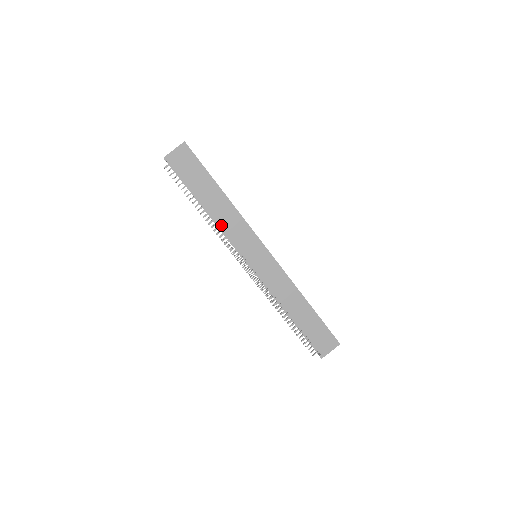
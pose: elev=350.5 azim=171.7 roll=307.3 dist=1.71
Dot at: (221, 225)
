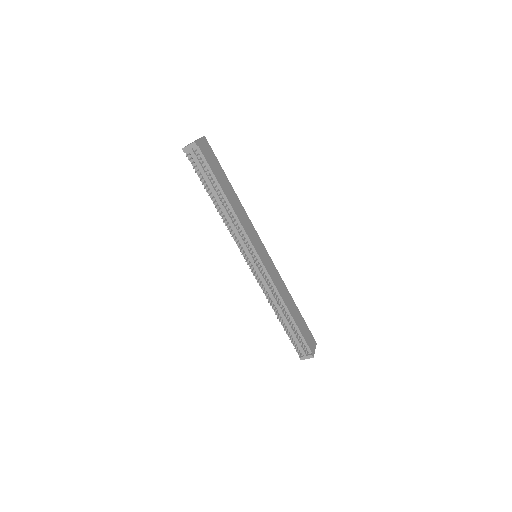
Dot at: (238, 217)
